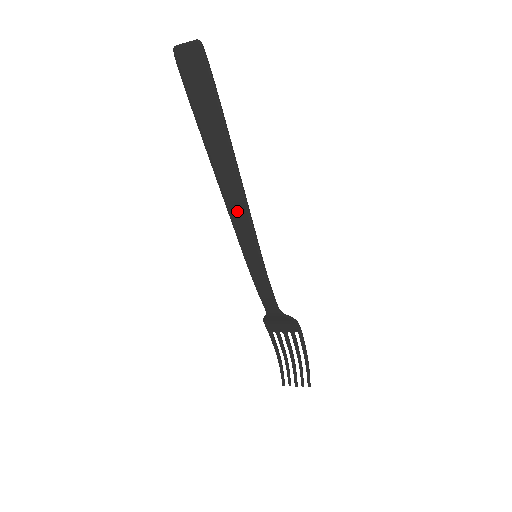
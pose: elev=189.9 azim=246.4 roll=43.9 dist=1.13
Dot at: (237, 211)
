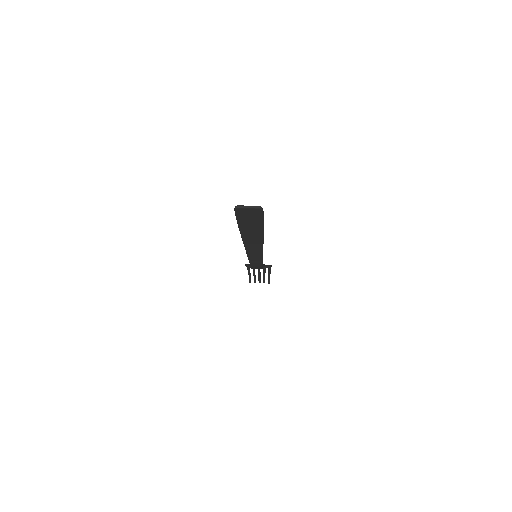
Dot at: (253, 251)
